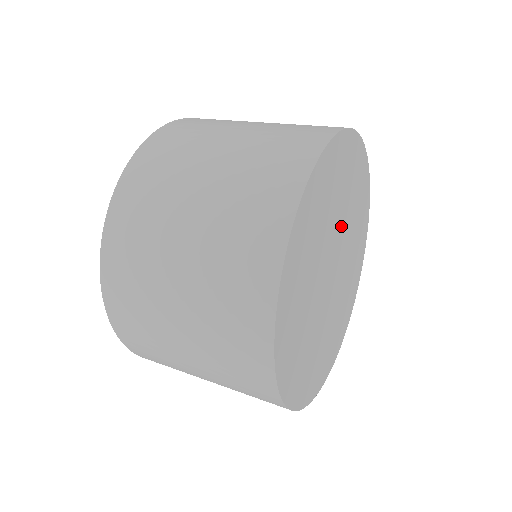
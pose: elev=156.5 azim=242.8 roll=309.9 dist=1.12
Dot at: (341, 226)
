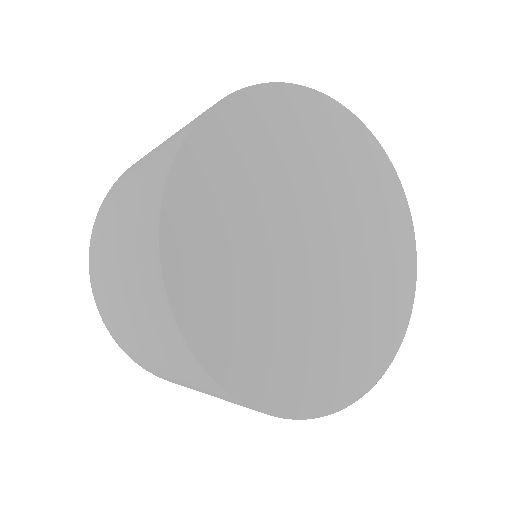
Dot at: (351, 233)
